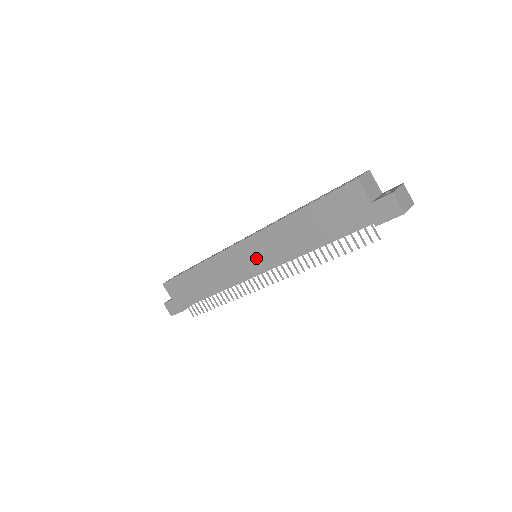
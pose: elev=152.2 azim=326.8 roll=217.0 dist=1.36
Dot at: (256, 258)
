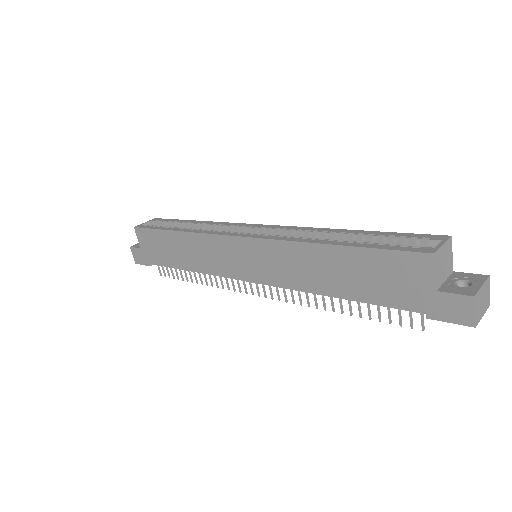
Dot at: (255, 264)
